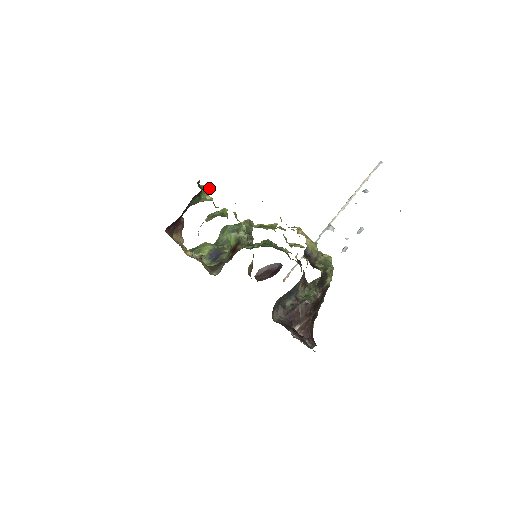
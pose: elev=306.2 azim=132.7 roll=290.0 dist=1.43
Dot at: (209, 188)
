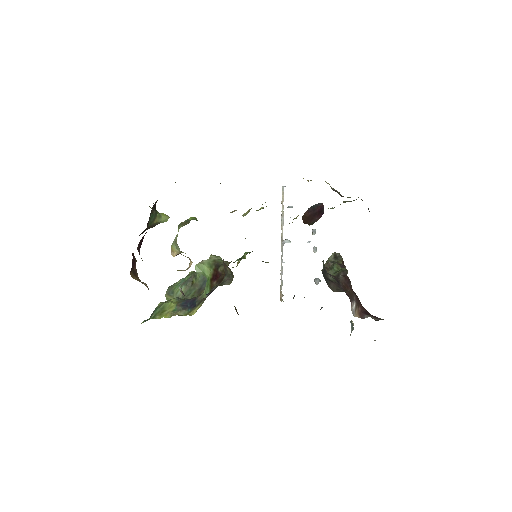
Dot at: occluded
